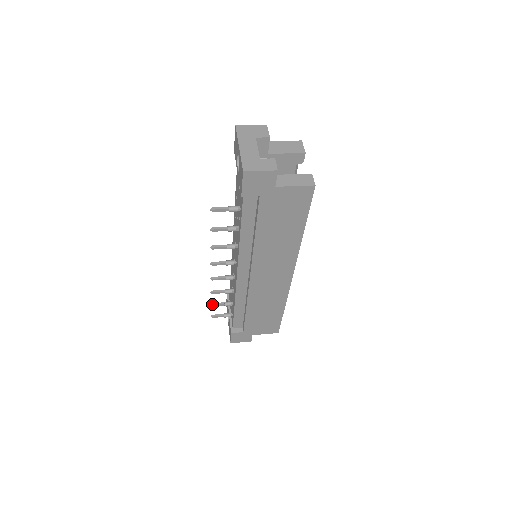
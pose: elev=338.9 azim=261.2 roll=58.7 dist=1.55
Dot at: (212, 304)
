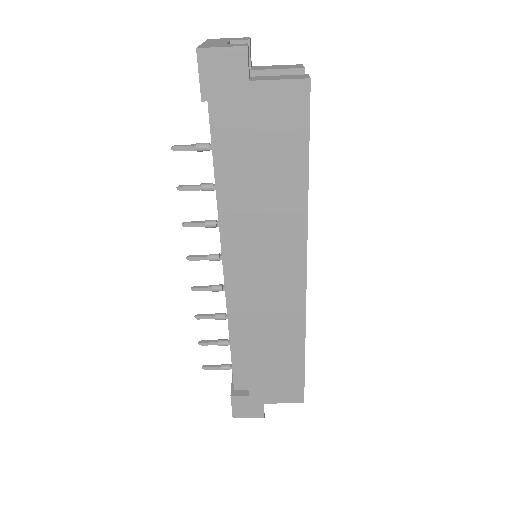
Dot at: (200, 341)
